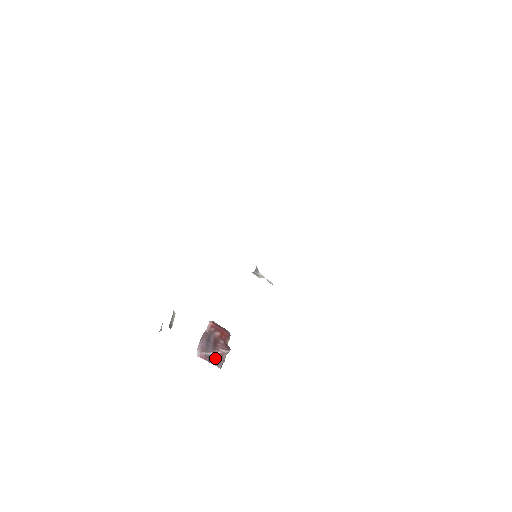
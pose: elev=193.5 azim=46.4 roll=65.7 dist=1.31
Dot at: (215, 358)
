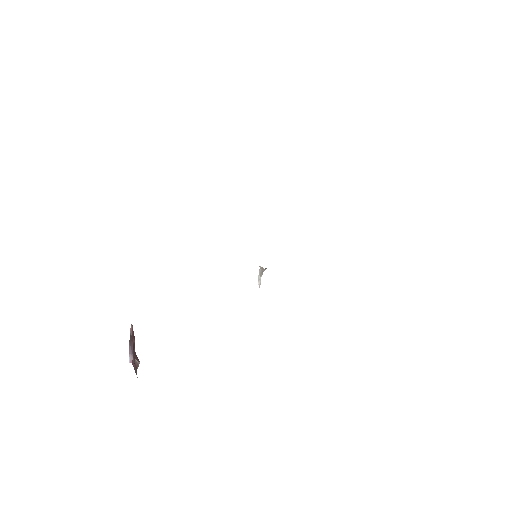
Dot at: (135, 368)
